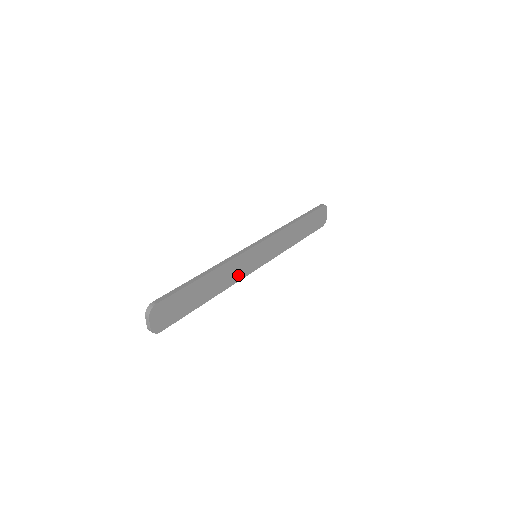
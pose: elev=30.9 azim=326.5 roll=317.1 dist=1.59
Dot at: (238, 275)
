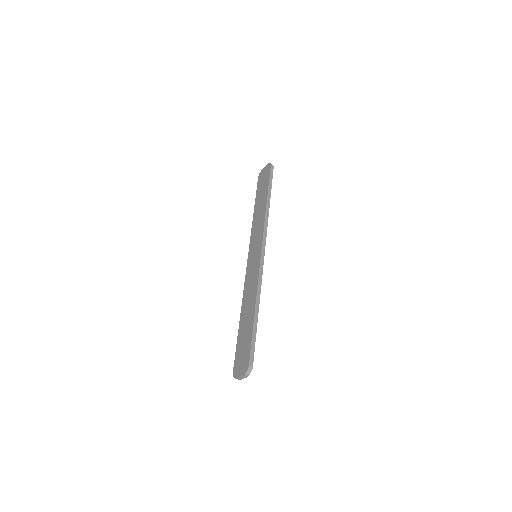
Dot at: occluded
